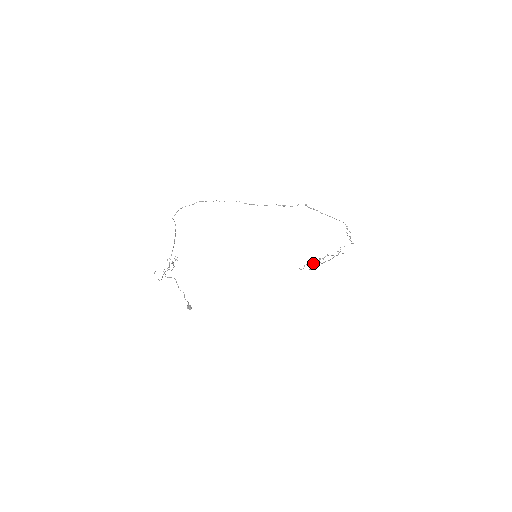
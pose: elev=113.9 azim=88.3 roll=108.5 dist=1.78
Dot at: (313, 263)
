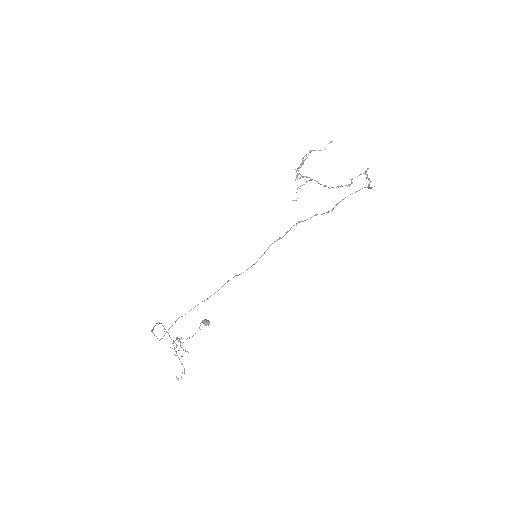
Dot at: occluded
